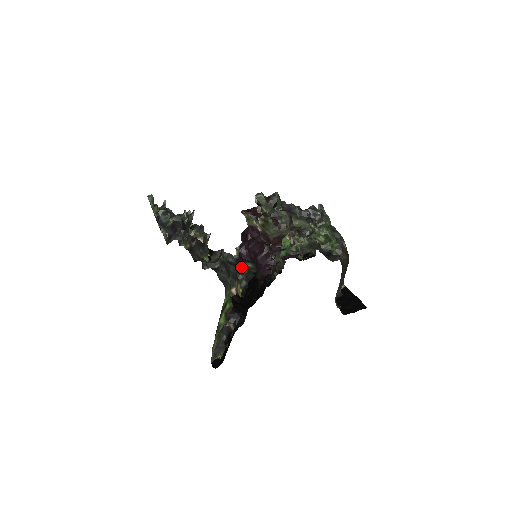
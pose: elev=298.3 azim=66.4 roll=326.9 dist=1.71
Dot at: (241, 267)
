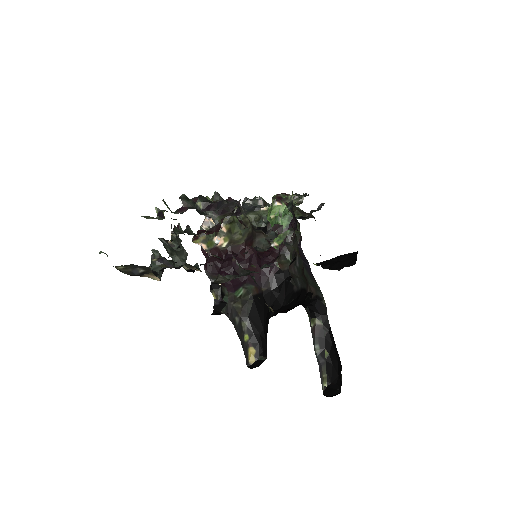
Dot at: (232, 305)
